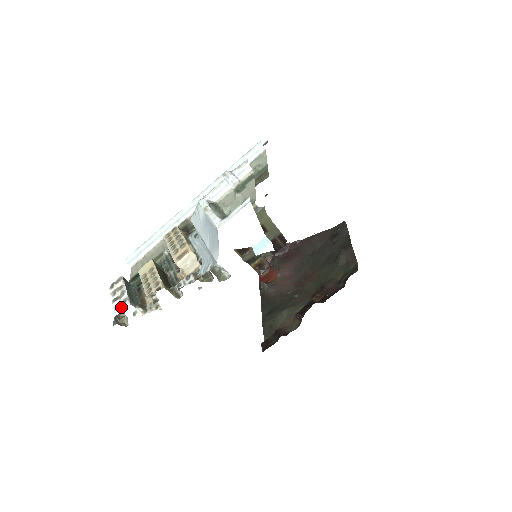
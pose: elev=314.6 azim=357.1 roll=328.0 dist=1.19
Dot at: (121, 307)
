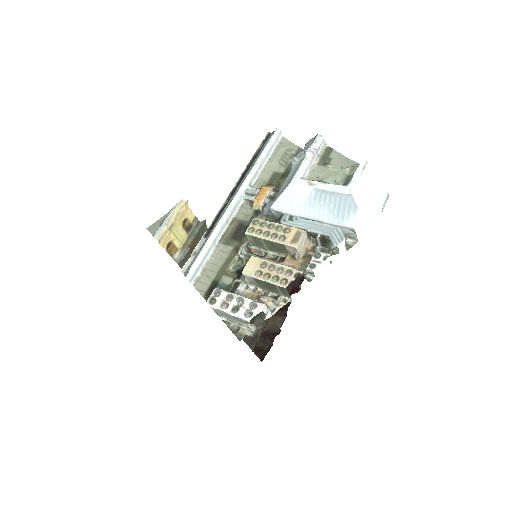
Dot at: (255, 312)
